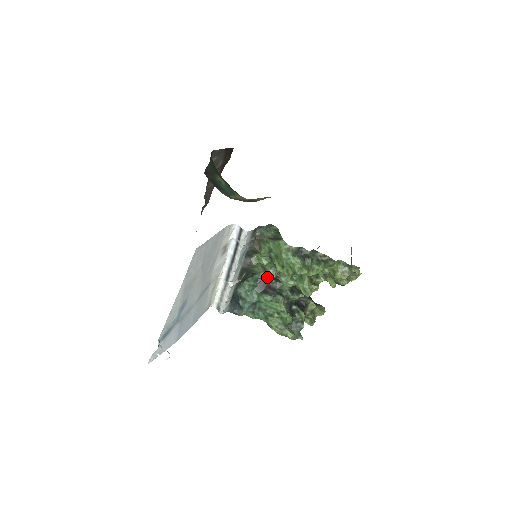
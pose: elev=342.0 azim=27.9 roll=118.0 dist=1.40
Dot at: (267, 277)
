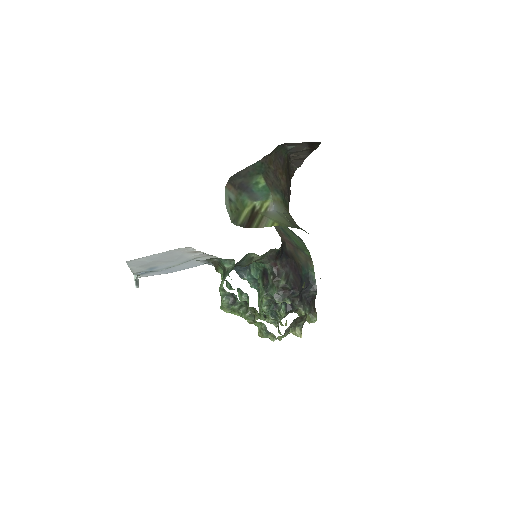
Dot at: (270, 271)
